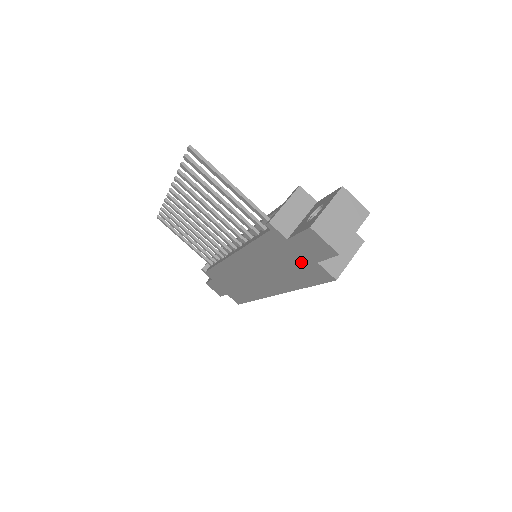
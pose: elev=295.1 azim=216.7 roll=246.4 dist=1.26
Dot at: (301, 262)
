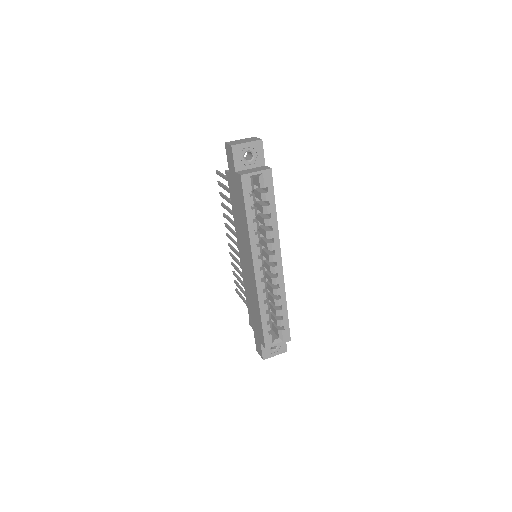
Dot at: (236, 187)
